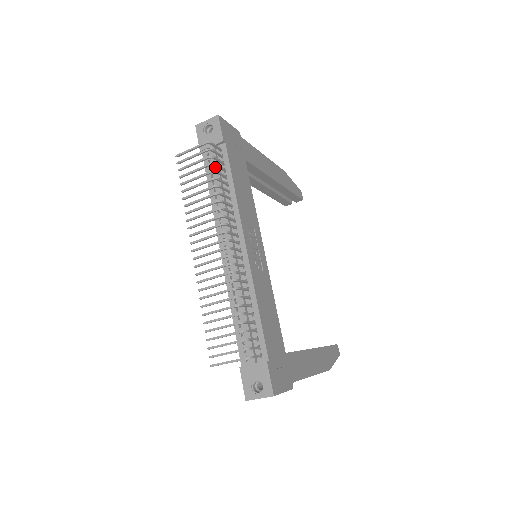
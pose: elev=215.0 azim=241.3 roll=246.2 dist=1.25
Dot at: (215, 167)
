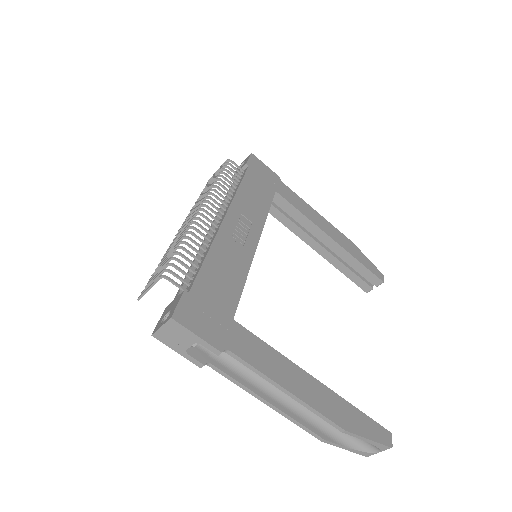
Dot at: occluded
